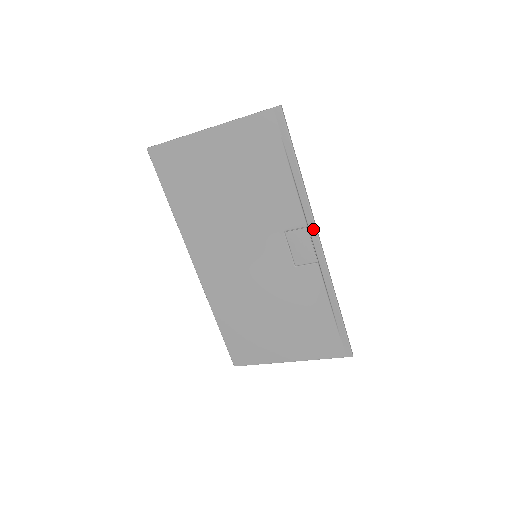
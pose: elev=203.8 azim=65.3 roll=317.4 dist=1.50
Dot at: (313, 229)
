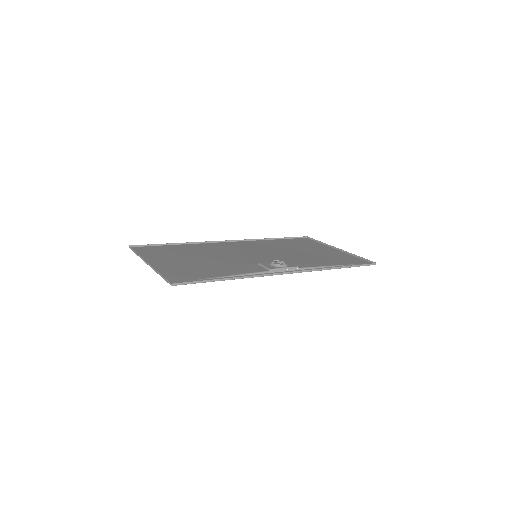
Dot at: (274, 274)
